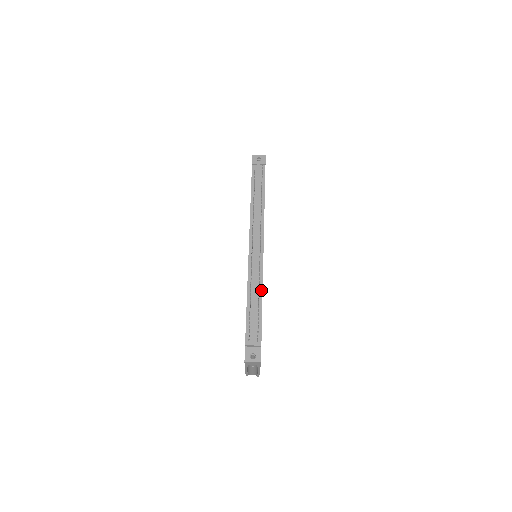
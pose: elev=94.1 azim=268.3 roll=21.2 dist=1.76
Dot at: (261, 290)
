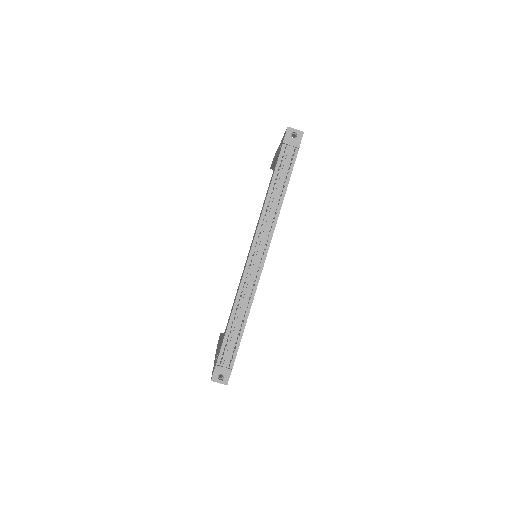
Dot at: (248, 311)
